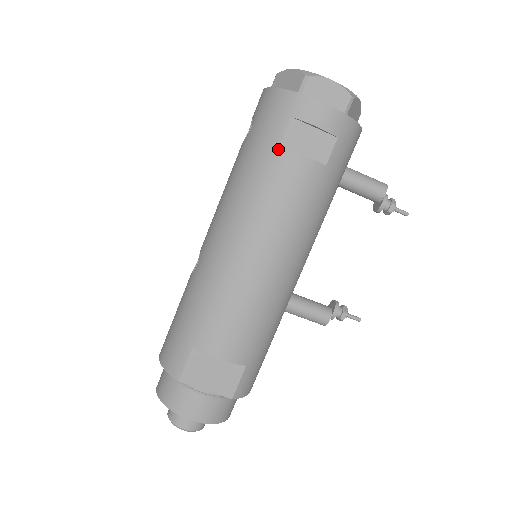
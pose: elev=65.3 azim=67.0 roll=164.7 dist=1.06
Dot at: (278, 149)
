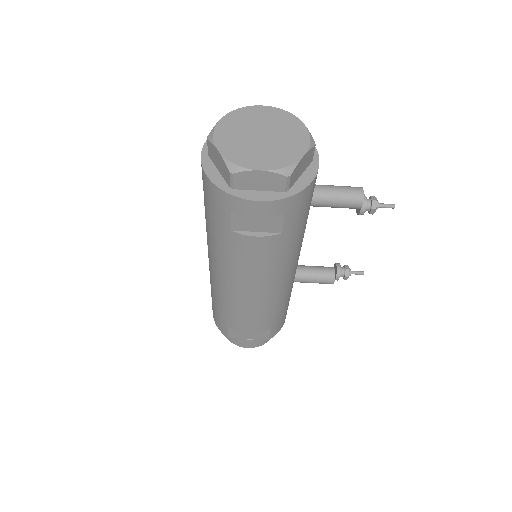
Dot at: (231, 233)
